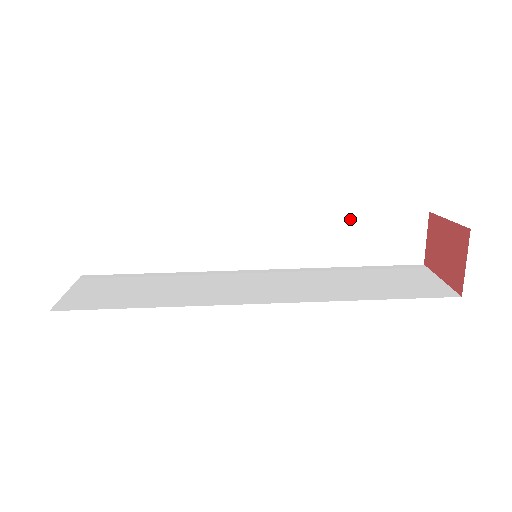
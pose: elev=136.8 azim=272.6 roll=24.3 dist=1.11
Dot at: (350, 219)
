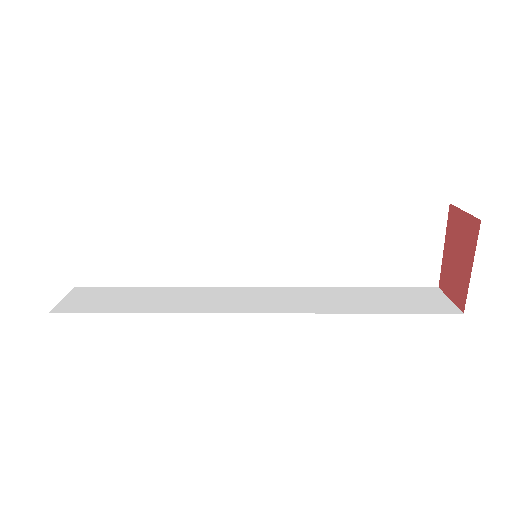
Dot at: (357, 290)
